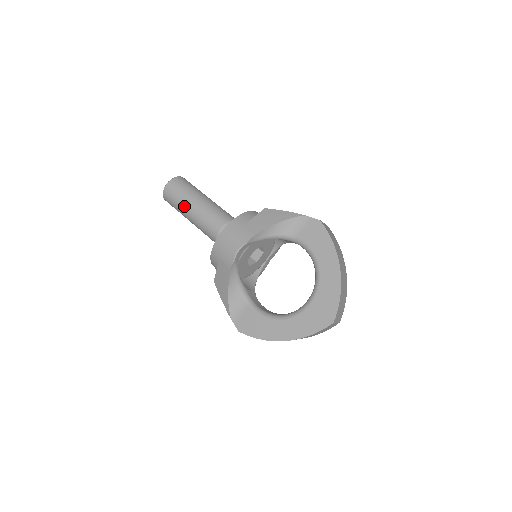
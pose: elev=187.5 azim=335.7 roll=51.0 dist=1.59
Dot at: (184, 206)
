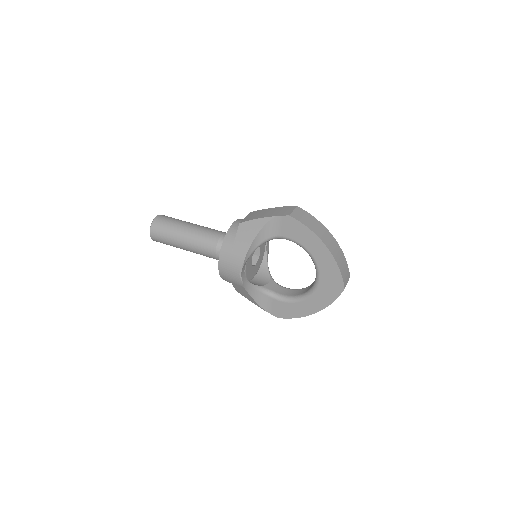
Dot at: (176, 245)
